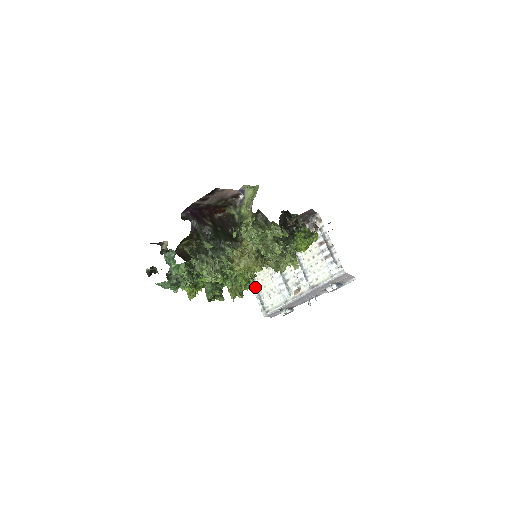
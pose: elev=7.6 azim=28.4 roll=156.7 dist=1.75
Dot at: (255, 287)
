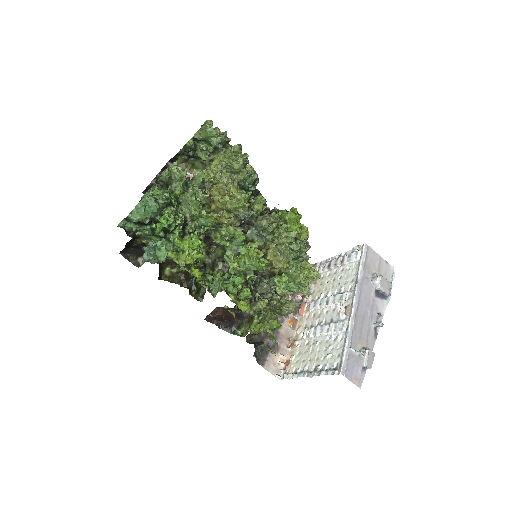
Dot at: (308, 372)
